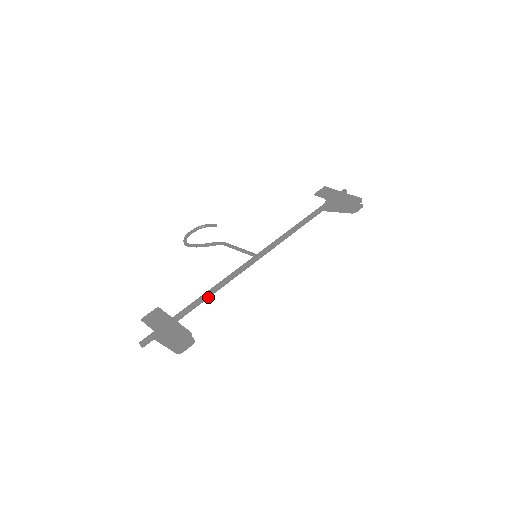
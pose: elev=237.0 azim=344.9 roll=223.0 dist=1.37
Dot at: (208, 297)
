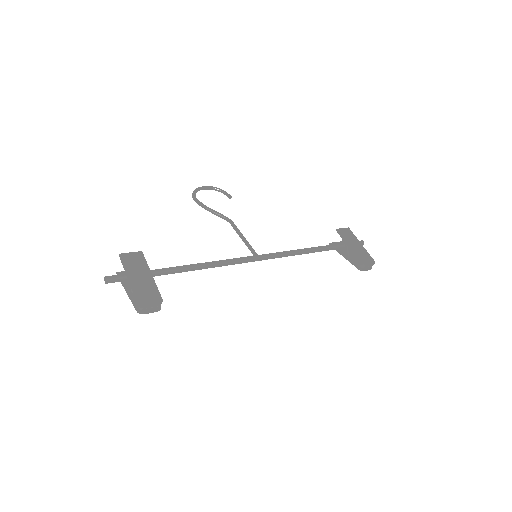
Dot at: (193, 270)
